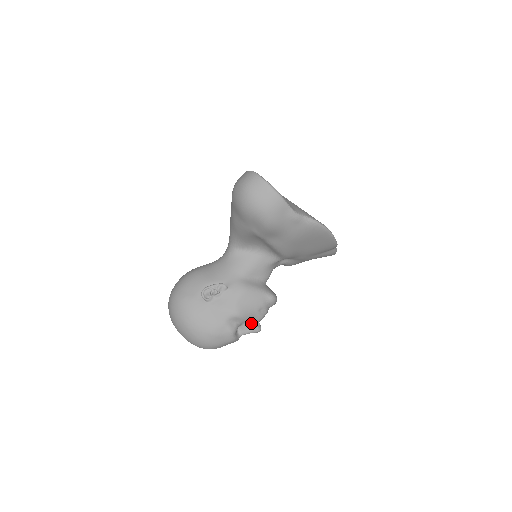
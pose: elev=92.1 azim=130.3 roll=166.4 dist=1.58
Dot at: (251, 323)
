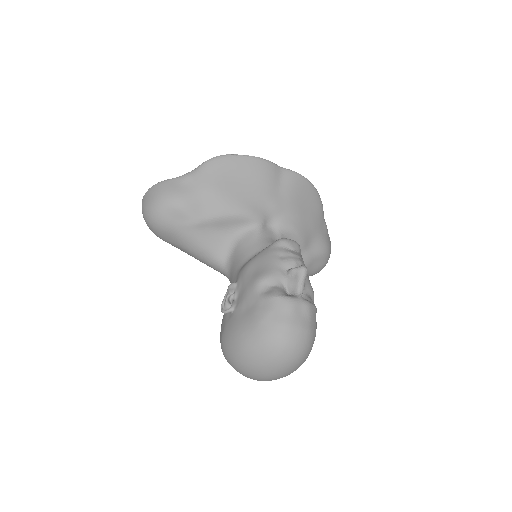
Dot at: (288, 274)
